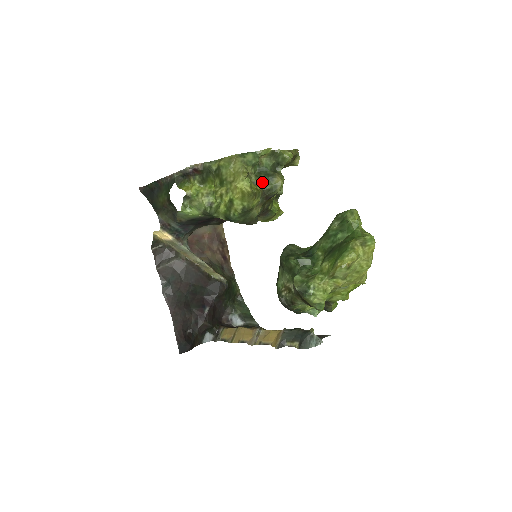
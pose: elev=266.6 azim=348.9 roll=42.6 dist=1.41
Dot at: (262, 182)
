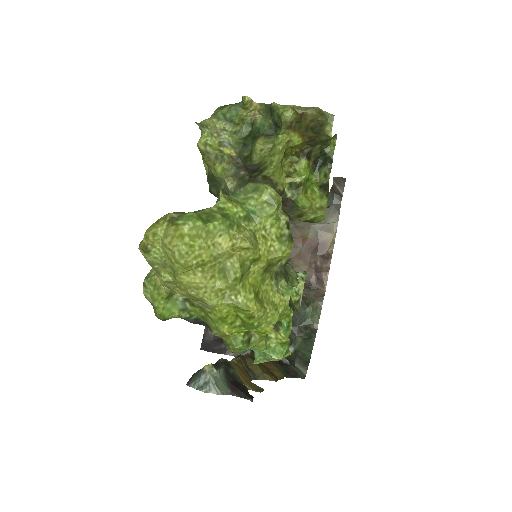
Dot at: (243, 146)
